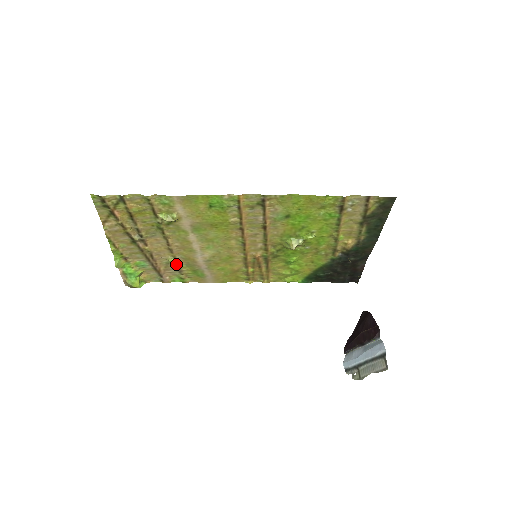
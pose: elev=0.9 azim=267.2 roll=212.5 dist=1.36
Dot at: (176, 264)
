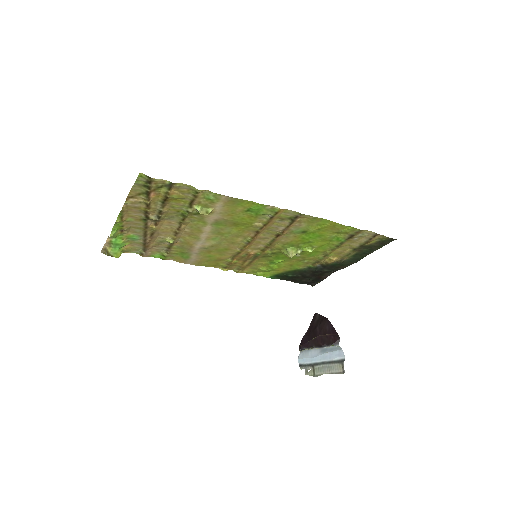
Dot at: (169, 244)
